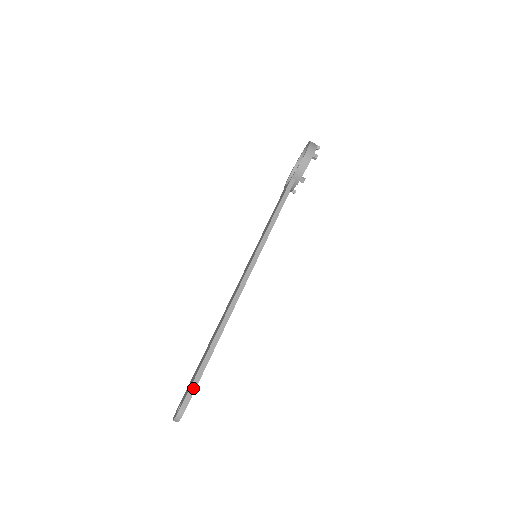
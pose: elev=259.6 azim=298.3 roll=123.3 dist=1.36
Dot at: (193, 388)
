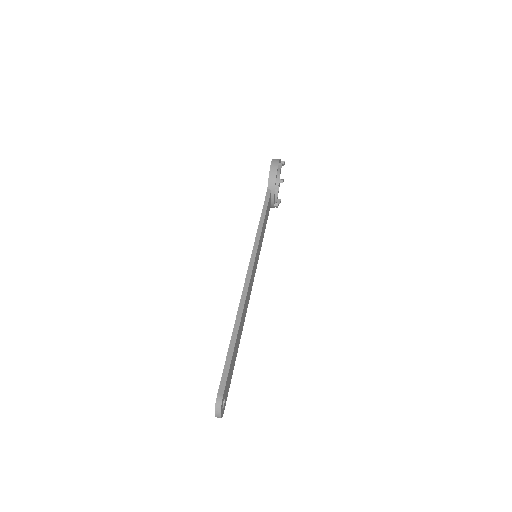
Dot at: (225, 374)
